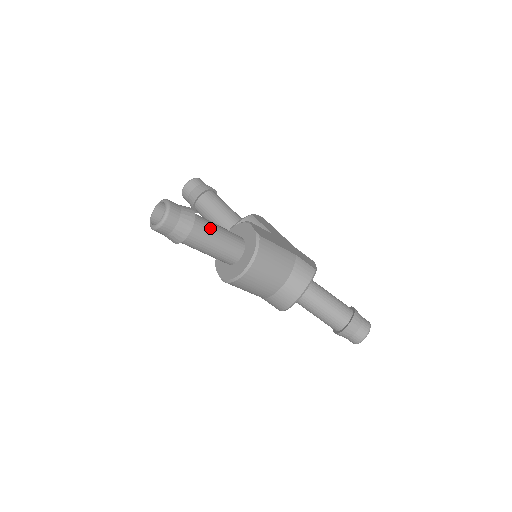
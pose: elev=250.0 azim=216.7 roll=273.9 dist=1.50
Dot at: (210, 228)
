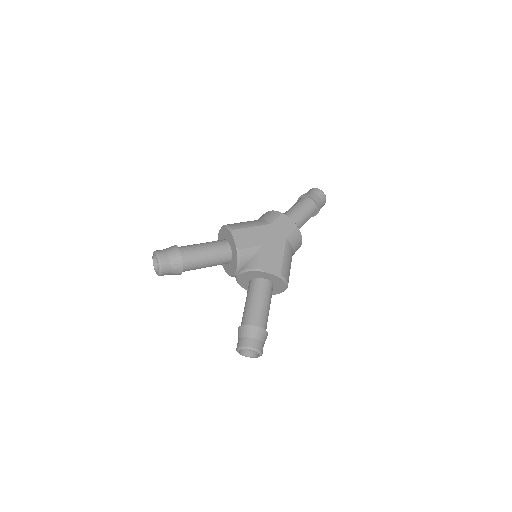
Dot at: (266, 314)
